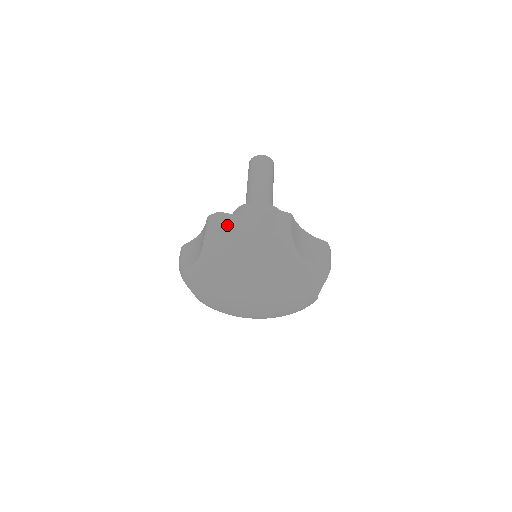
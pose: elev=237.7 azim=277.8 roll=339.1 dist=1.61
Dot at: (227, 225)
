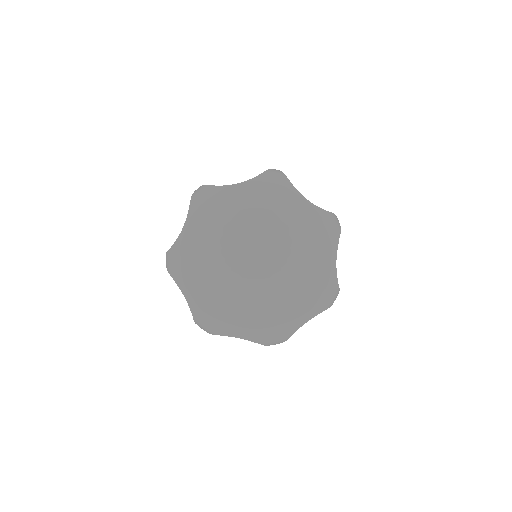
Dot at: occluded
